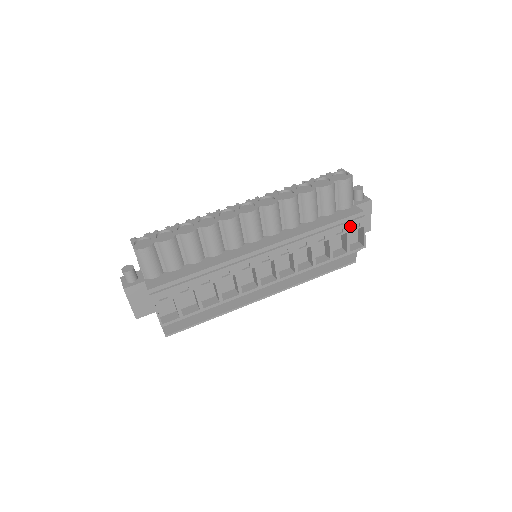
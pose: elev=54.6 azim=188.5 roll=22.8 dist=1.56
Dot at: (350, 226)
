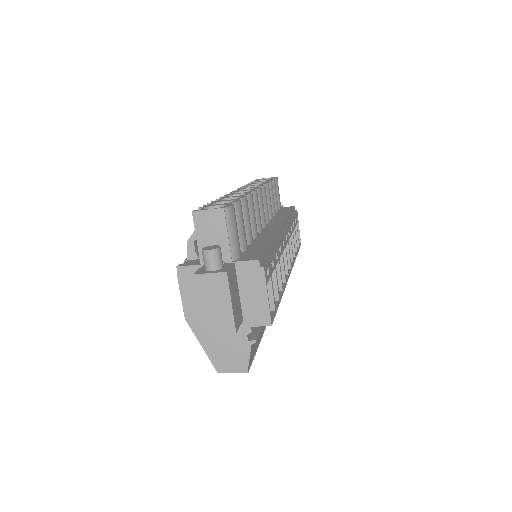
Dot at: (296, 218)
